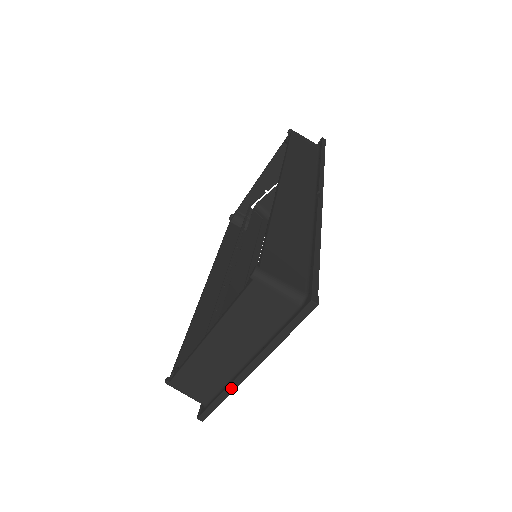
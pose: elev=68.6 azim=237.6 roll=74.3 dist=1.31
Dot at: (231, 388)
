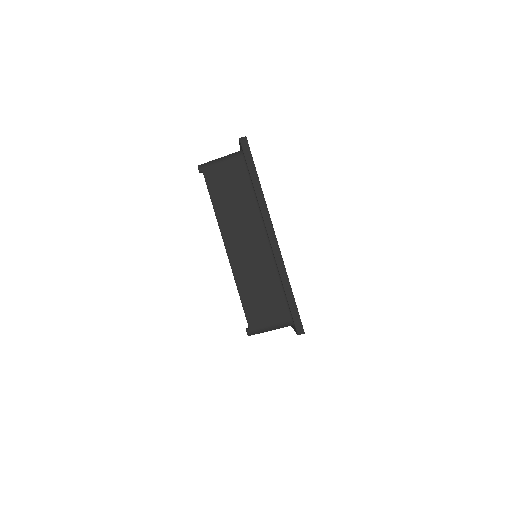
Dot at: (281, 269)
